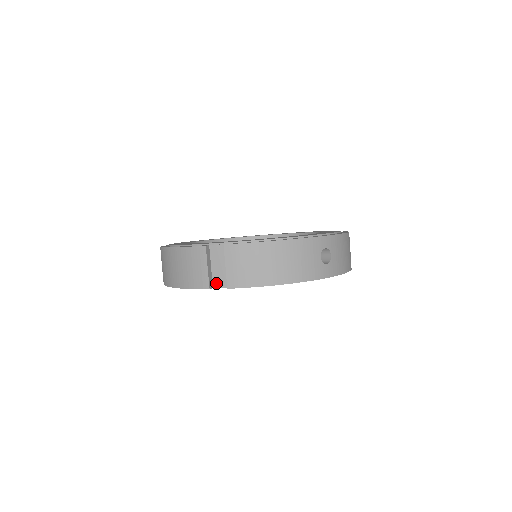
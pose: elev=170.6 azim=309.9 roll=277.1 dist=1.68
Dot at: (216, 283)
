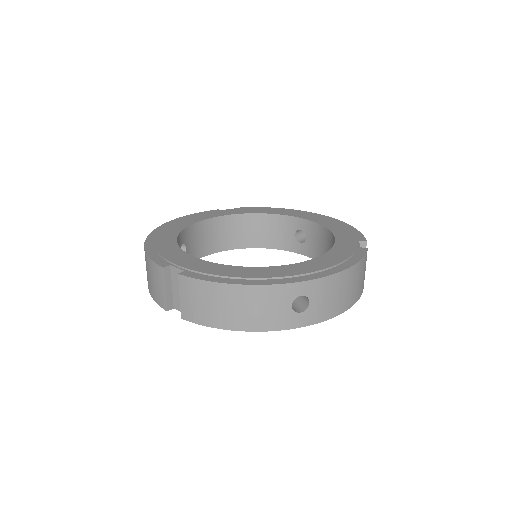
Dot at: (176, 305)
